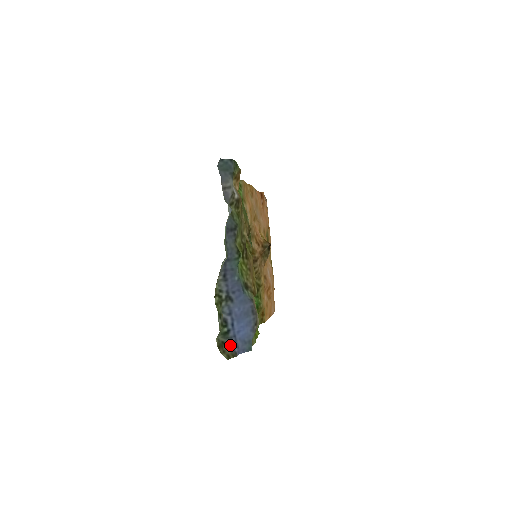
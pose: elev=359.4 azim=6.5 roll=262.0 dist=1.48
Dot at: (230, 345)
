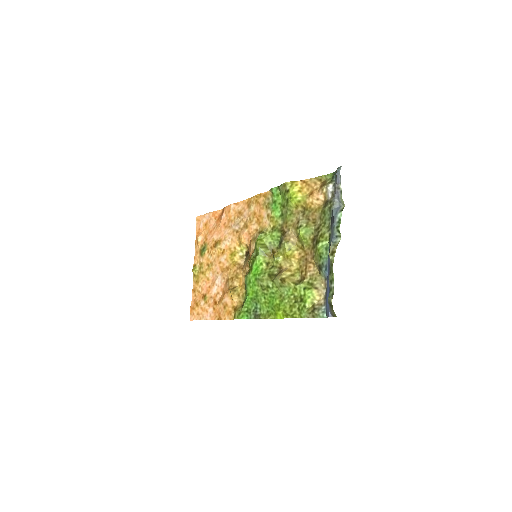
Dot at: (329, 308)
